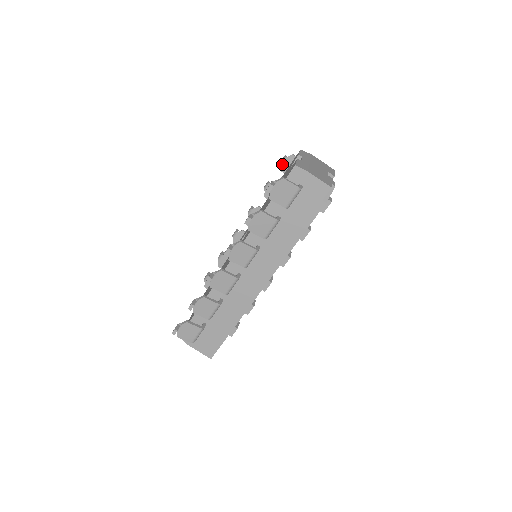
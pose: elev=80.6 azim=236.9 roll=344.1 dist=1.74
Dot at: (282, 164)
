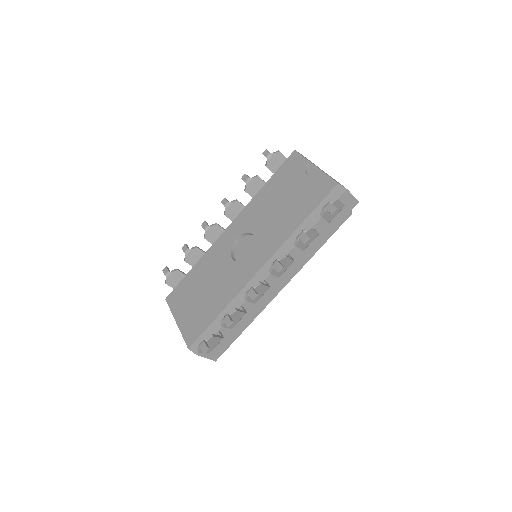
Dot at: (268, 160)
